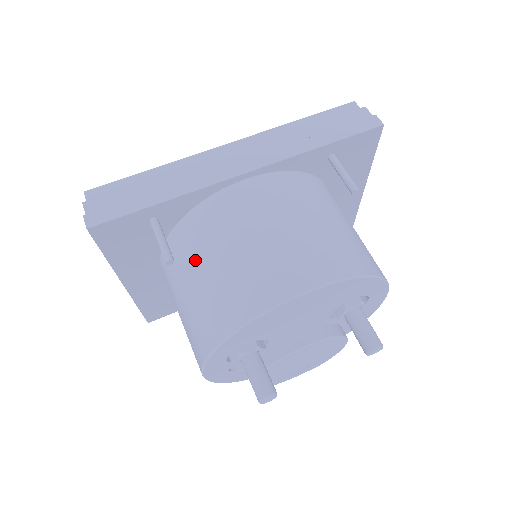
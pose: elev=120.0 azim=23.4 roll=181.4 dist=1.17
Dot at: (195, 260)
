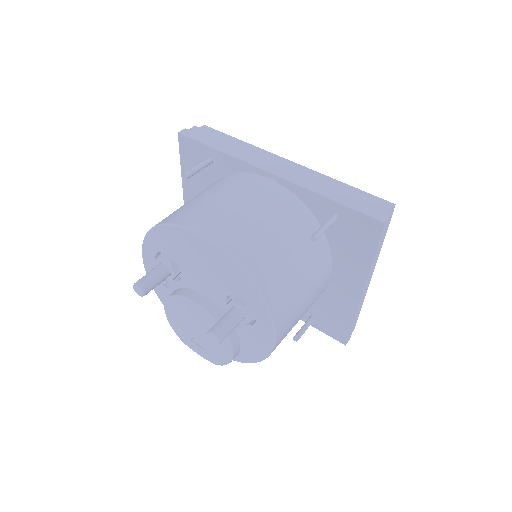
Dot at: (200, 193)
